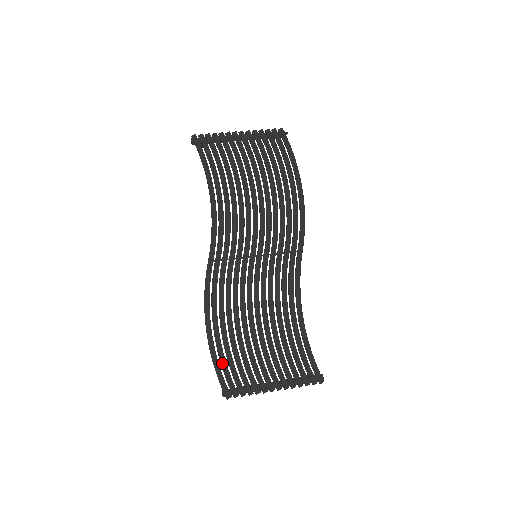
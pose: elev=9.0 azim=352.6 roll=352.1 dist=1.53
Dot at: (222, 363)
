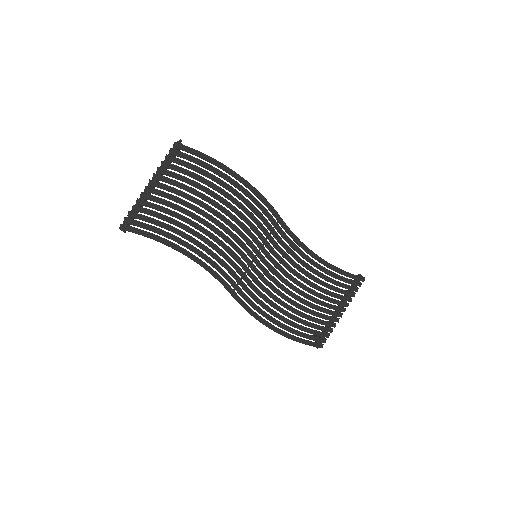
Dot at: (301, 336)
